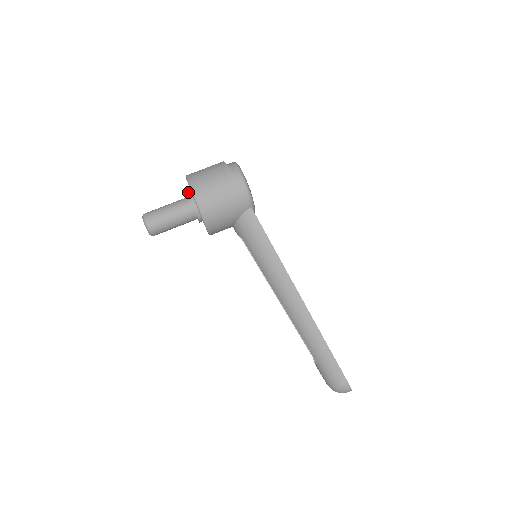
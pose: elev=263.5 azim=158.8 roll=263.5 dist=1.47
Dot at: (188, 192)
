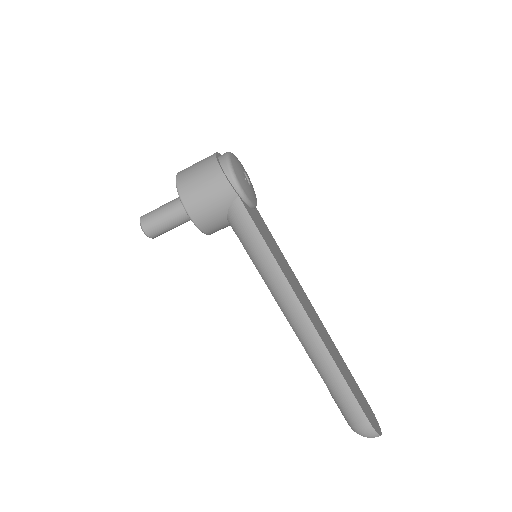
Dot at: occluded
